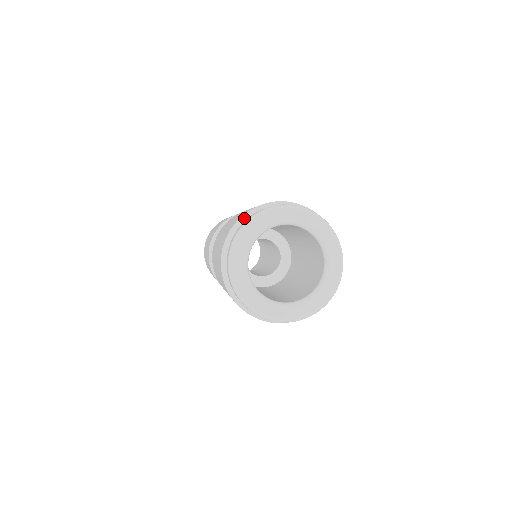
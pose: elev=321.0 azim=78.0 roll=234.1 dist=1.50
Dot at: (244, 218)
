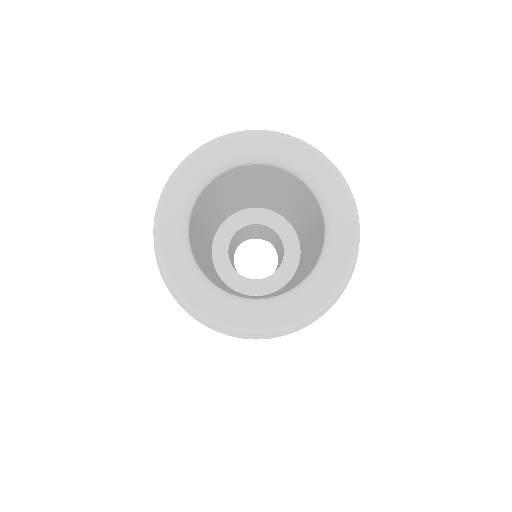
Dot at: occluded
